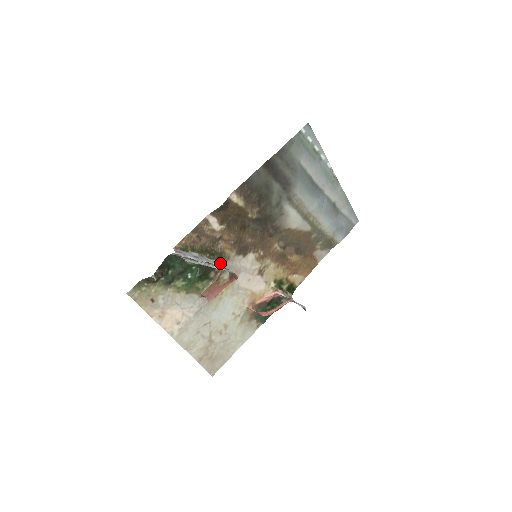
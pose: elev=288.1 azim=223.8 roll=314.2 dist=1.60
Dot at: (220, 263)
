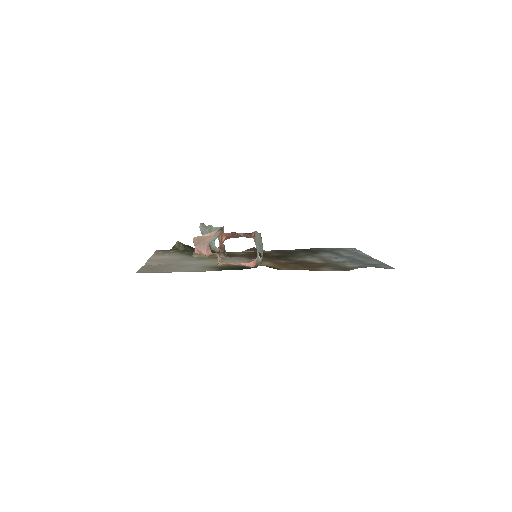
Dot at: occluded
